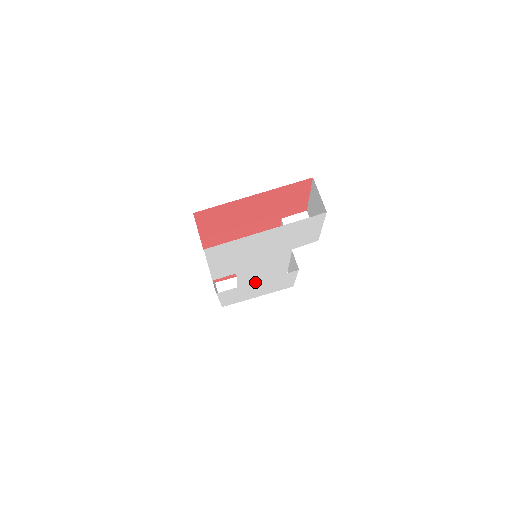
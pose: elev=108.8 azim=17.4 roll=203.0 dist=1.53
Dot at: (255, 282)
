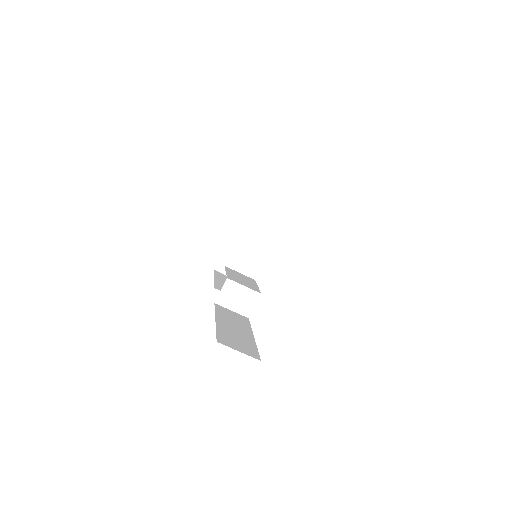
Dot at: occluded
